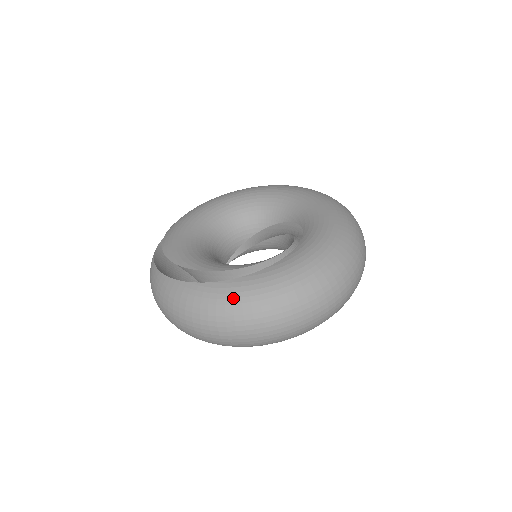
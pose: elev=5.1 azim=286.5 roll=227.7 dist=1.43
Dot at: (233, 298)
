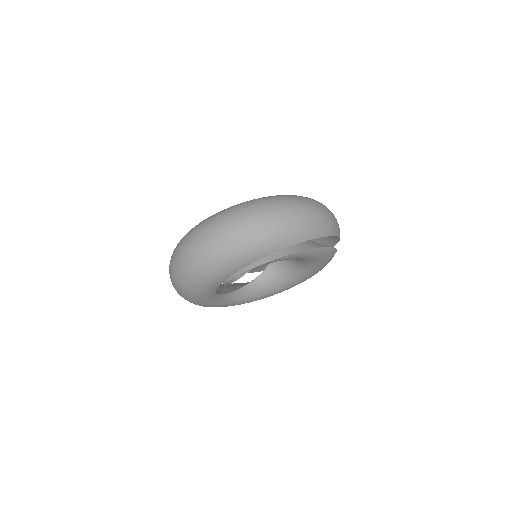
Dot at: (223, 210)
